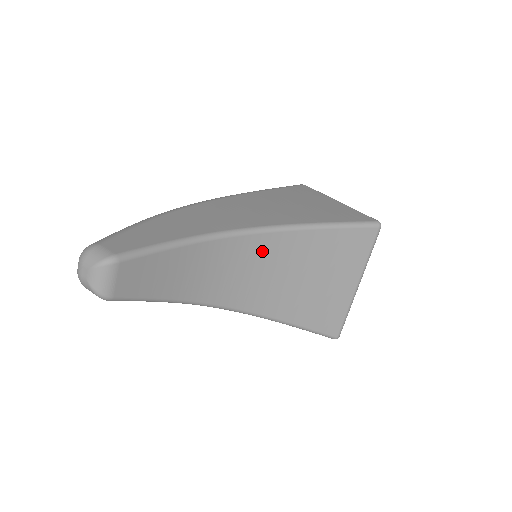
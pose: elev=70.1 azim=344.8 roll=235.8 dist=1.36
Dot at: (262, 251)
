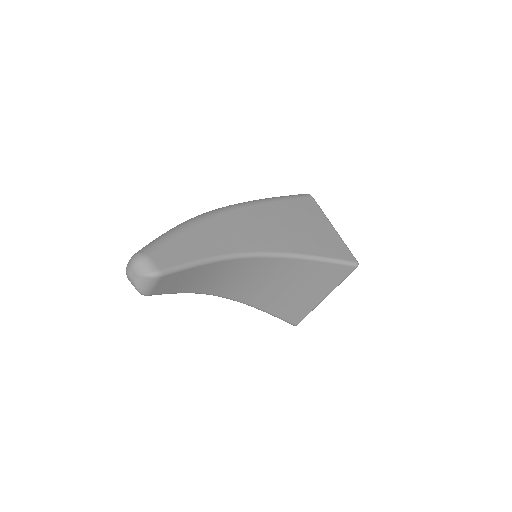
Dot at: (263, 268)
